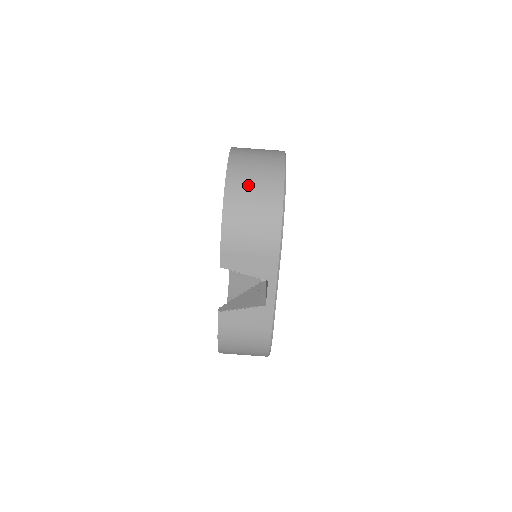
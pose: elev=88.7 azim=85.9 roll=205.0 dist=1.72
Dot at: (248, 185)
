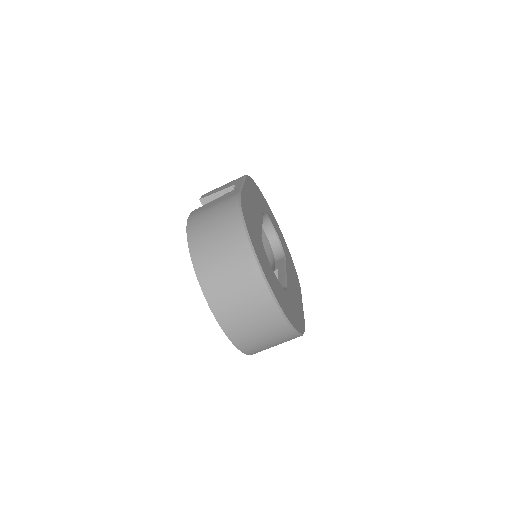
Dot at: (264, 346)
